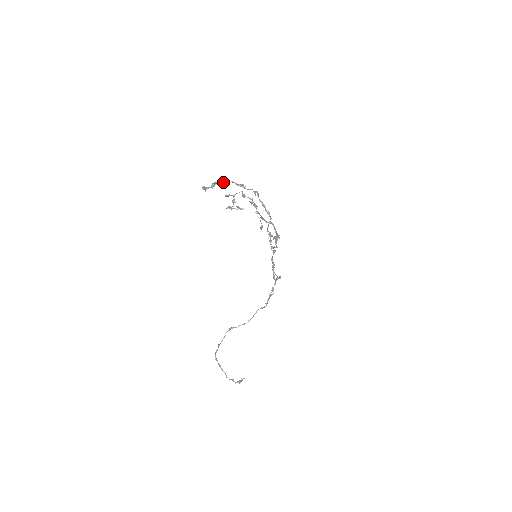
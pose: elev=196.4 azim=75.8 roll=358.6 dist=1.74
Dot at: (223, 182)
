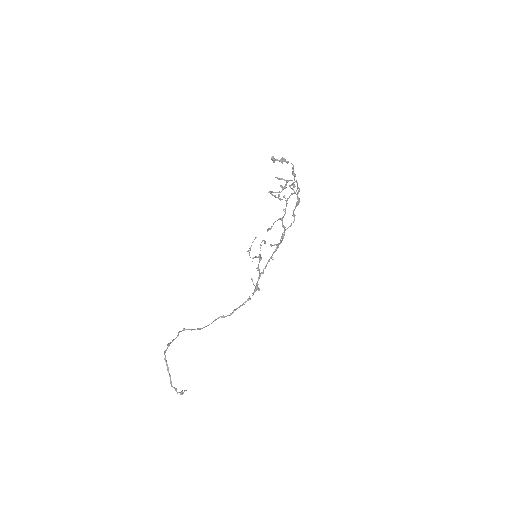
Dot at: (288, 162)
